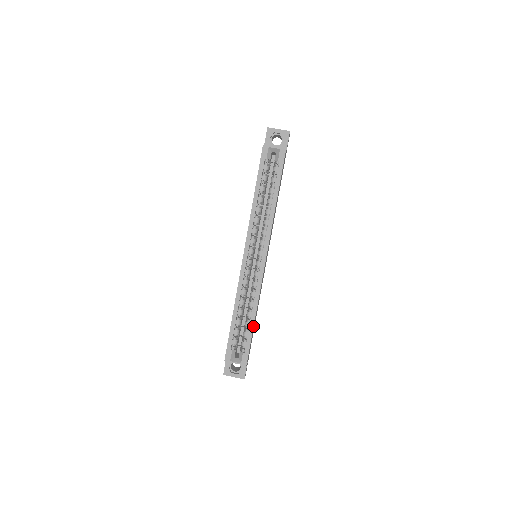
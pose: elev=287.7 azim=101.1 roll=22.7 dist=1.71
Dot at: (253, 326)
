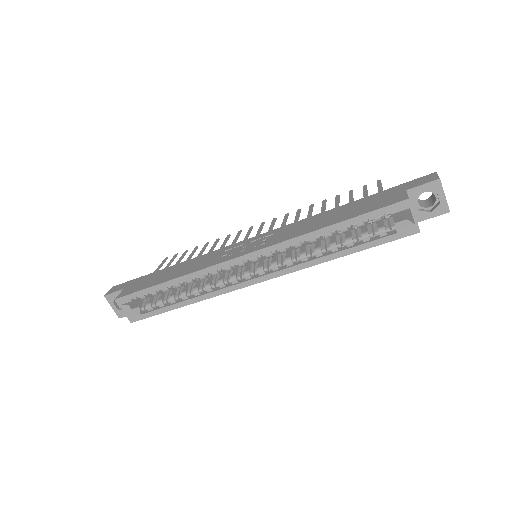
Dot at: (175, 308)
